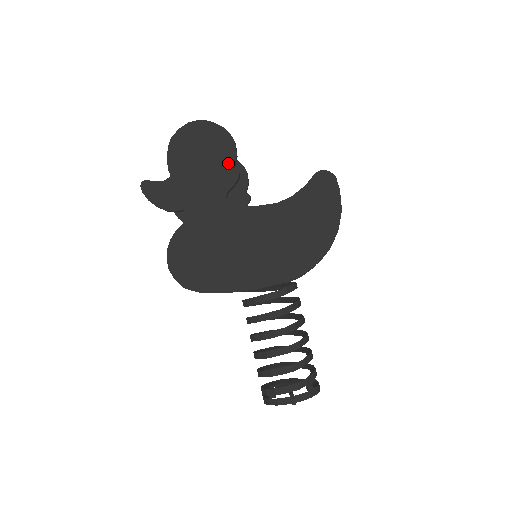
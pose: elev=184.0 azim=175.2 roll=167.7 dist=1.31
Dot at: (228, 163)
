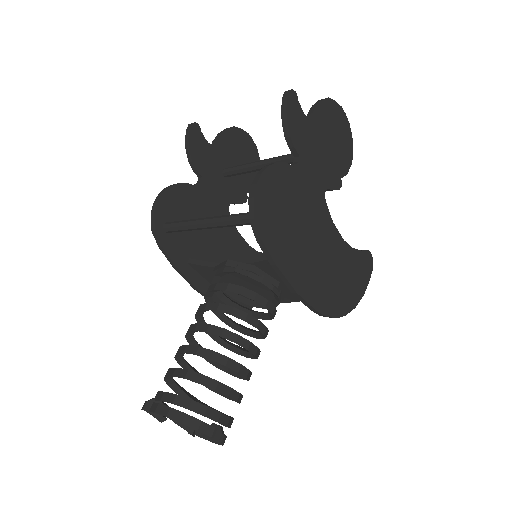
Dot at: (341, 170)
